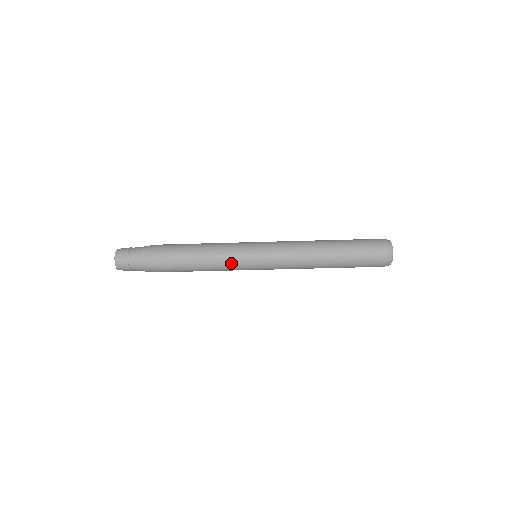
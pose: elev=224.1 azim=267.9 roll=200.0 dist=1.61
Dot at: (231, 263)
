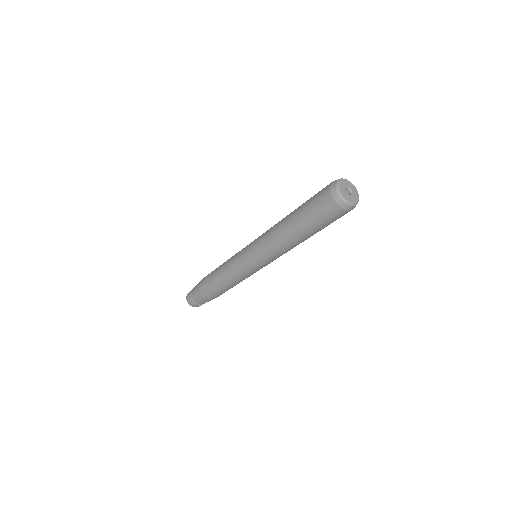
Dot at: (244, 277)
